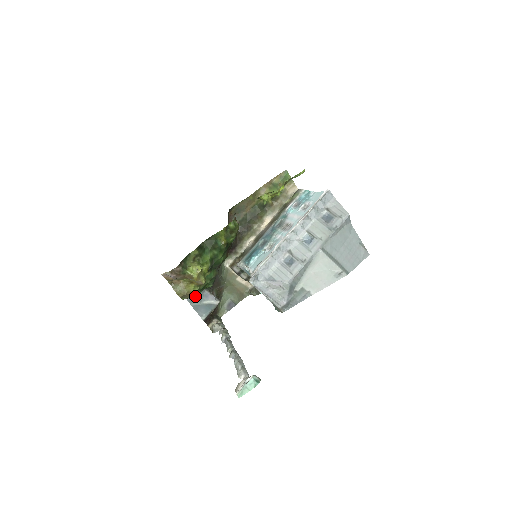
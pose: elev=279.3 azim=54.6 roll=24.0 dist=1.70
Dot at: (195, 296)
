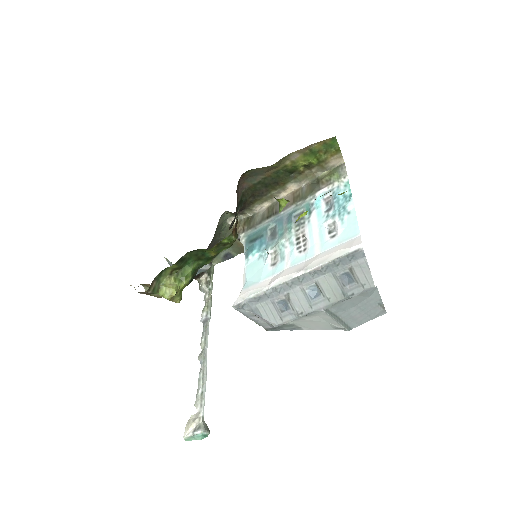
Dot at: occluded
